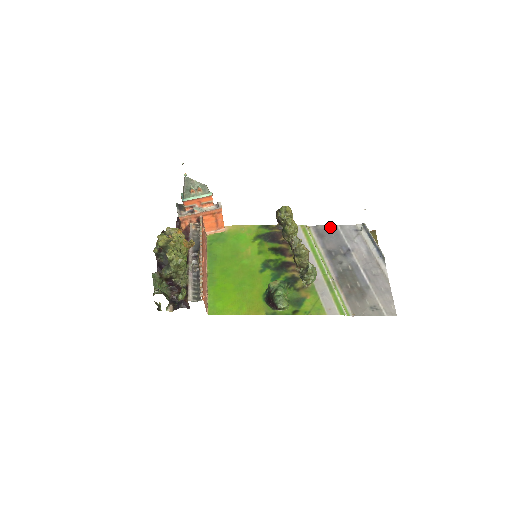
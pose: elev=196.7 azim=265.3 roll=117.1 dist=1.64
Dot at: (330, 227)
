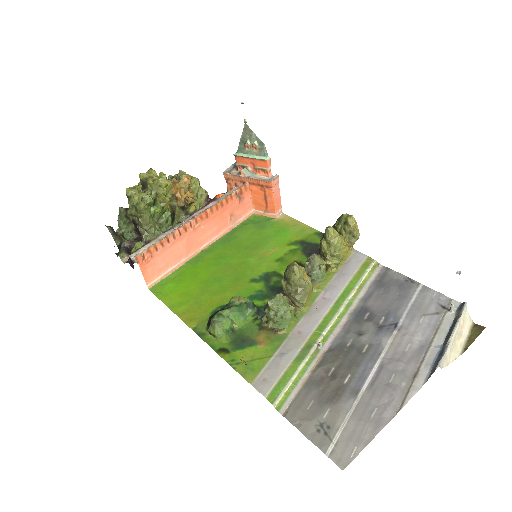
Dot at: (407, 280)
